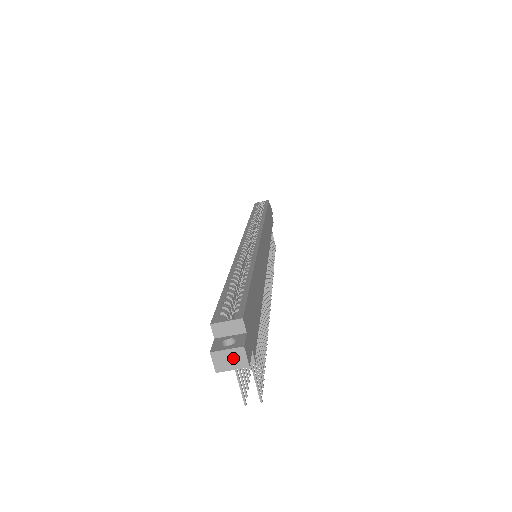
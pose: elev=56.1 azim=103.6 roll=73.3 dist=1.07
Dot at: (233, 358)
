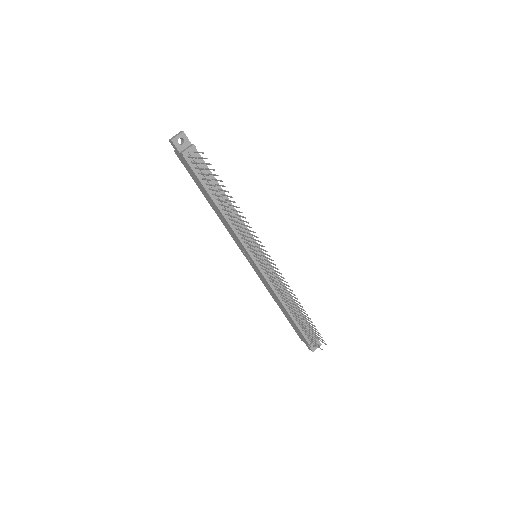
Dot at: (177, 135)
